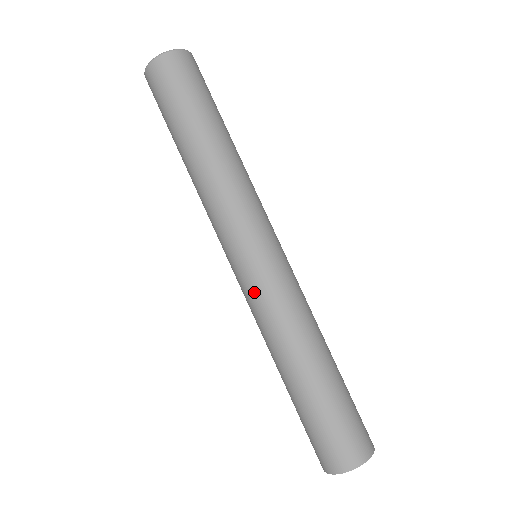
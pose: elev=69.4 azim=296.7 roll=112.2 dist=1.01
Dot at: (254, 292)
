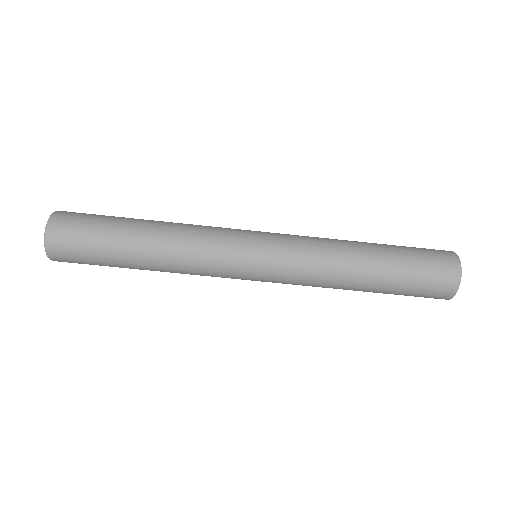
Dot at: (287, 263)
